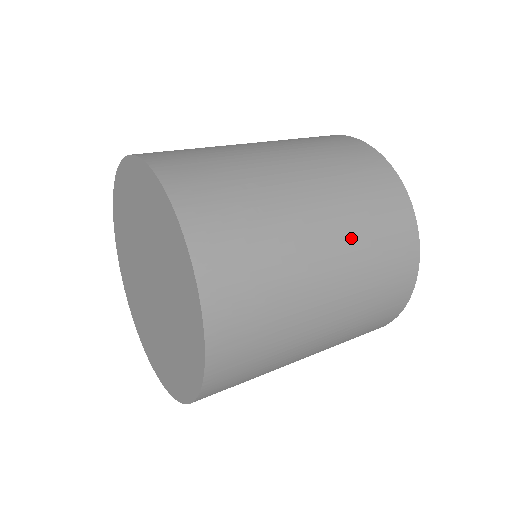
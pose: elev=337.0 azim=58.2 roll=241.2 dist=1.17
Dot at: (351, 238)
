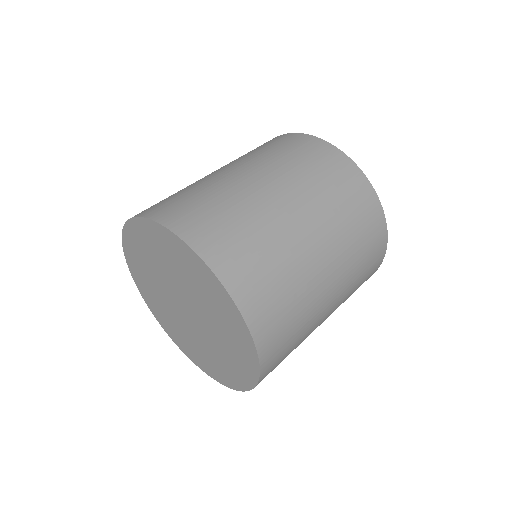
Dot at: (309, 194)
